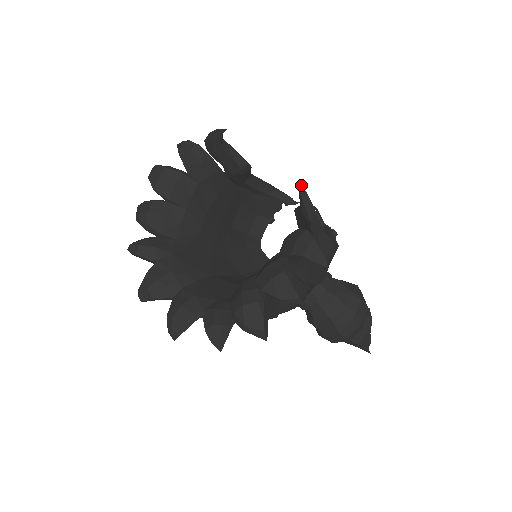
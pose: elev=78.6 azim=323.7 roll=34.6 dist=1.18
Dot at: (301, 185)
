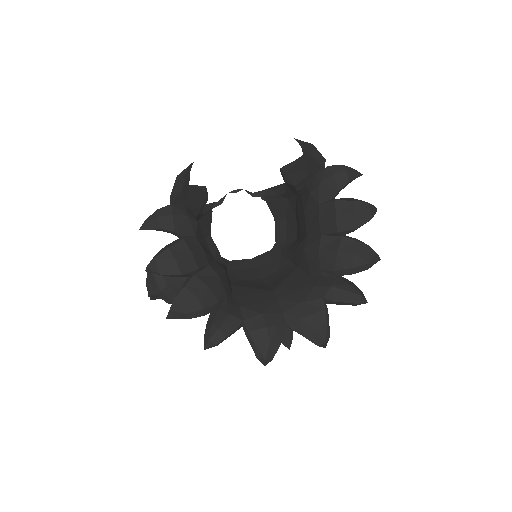
Dot at: (300, 140)
